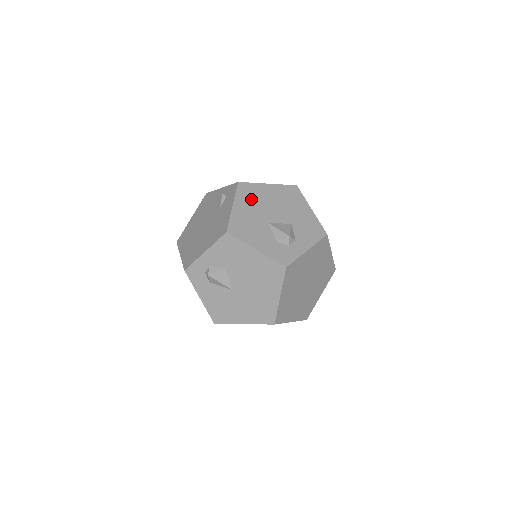
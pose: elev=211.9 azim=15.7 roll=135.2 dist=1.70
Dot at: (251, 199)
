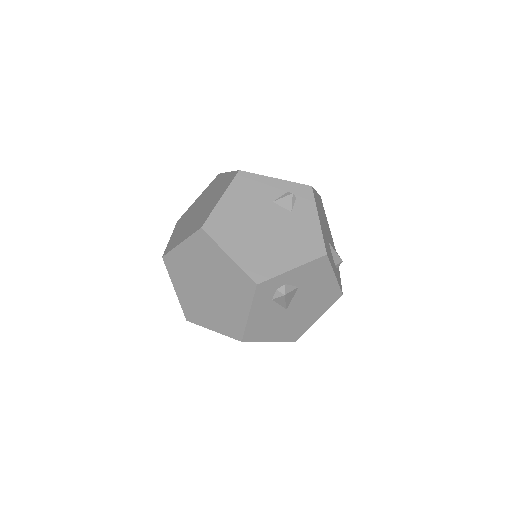
Dot at: (319, 211)
